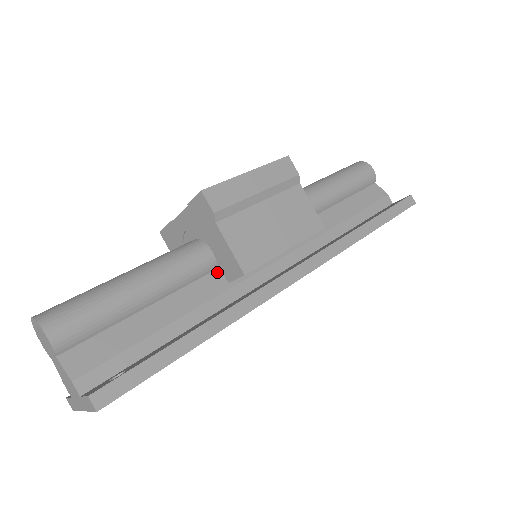
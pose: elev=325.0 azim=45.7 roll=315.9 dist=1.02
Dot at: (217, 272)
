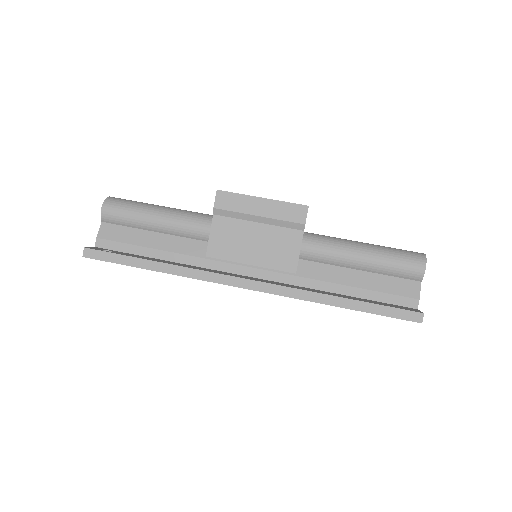
Dot at: occluded
